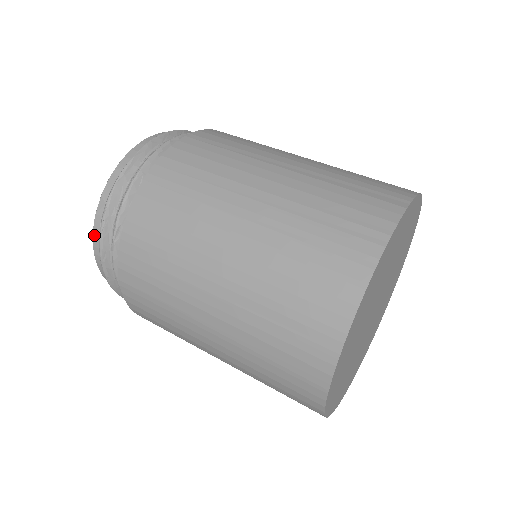
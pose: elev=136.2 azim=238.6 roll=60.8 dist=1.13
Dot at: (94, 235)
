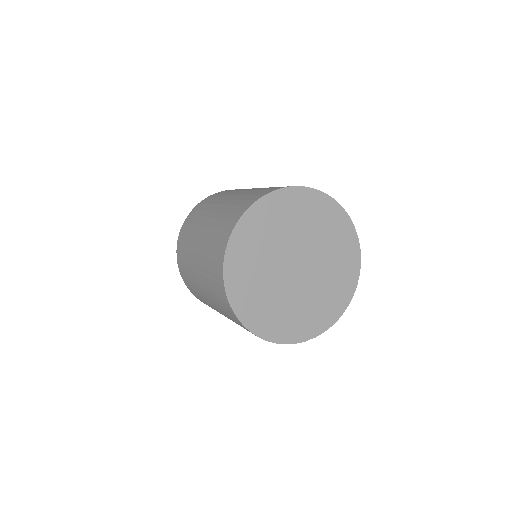
Dot at: occluded
